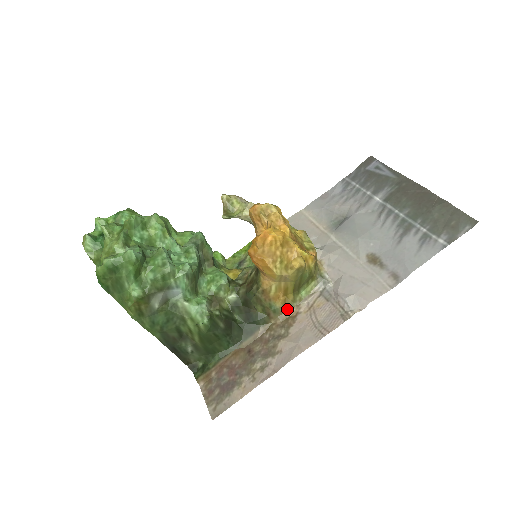
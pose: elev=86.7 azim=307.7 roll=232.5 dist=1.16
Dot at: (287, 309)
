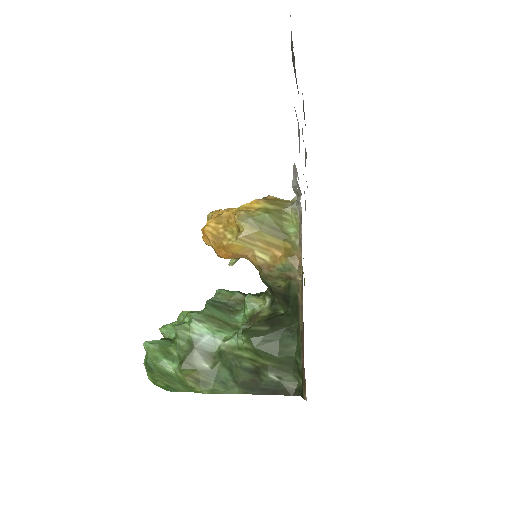
Dot at: (296, 256)
